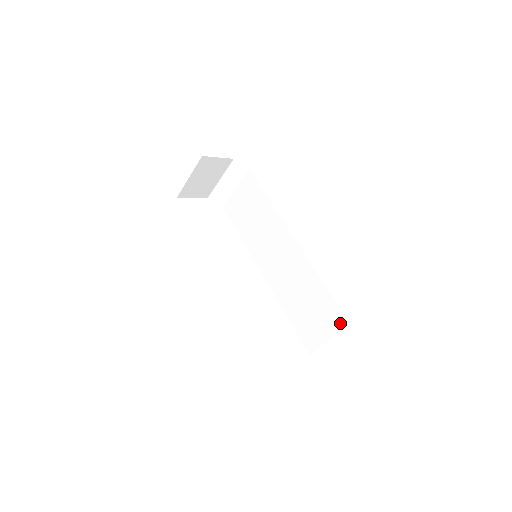
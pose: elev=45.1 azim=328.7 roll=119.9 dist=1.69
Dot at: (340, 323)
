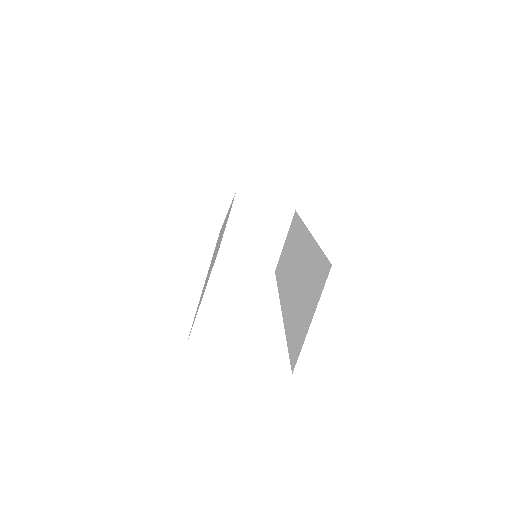
Dot at: (323, 279)
